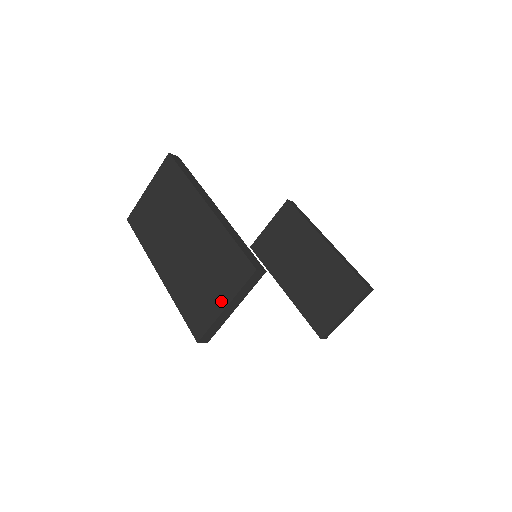
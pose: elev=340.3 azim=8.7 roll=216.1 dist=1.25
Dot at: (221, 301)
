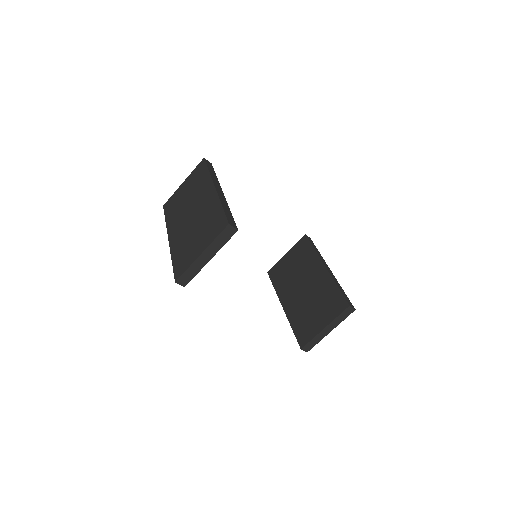
Dot at: (200, 249)
